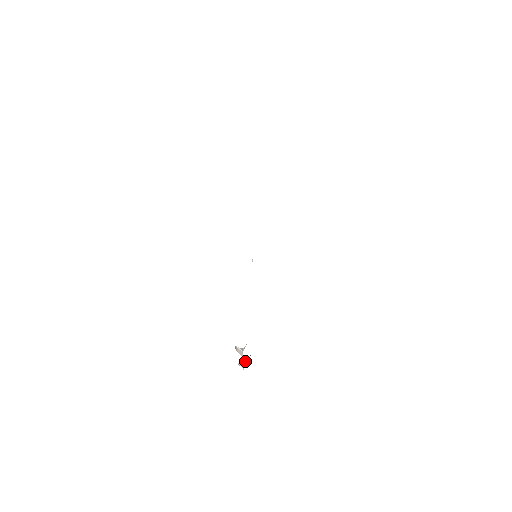
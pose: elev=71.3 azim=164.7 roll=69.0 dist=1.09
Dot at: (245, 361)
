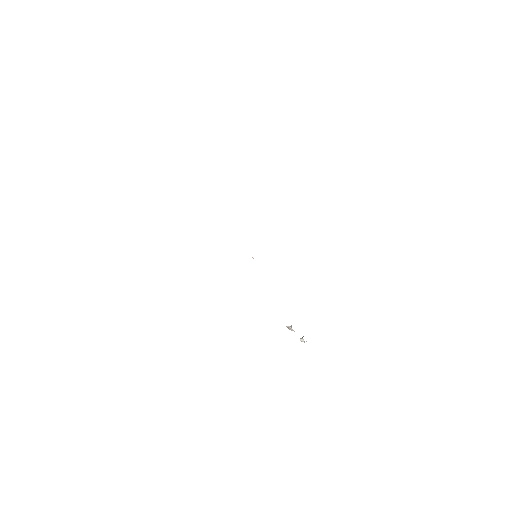
Dot at: (303, 336)
